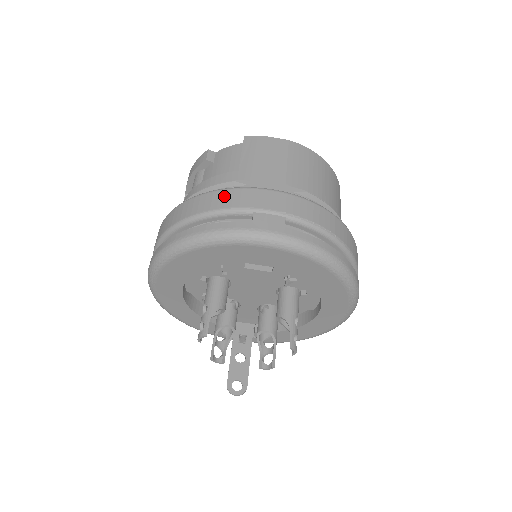
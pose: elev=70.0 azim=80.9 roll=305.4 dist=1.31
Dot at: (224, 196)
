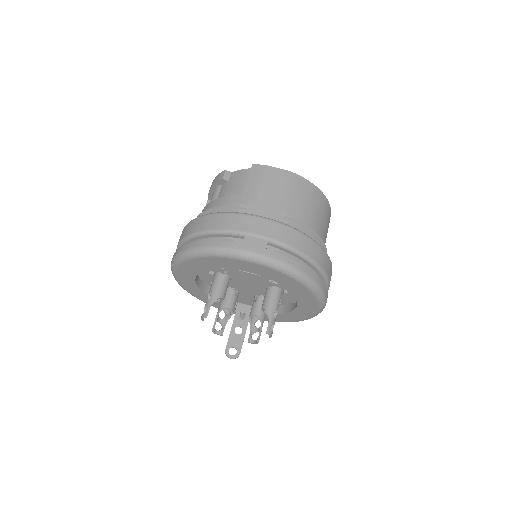
Dot at: (226, 219)
